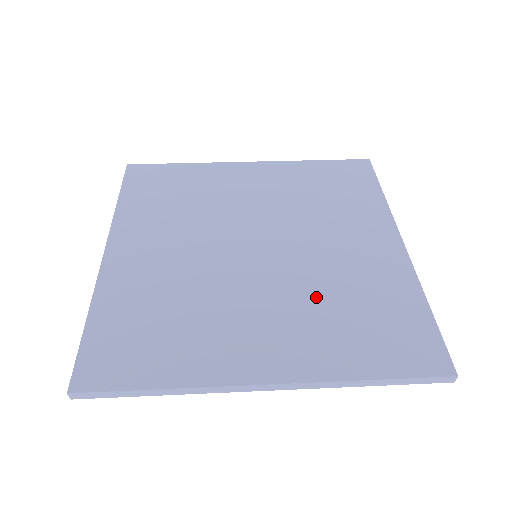
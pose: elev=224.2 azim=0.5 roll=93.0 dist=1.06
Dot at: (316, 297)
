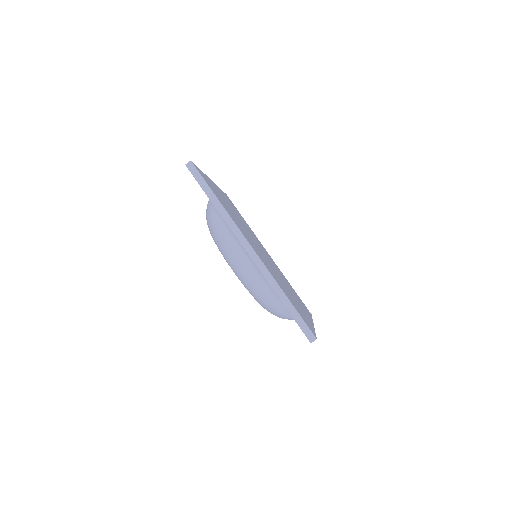
Dot at: (277, 277)
